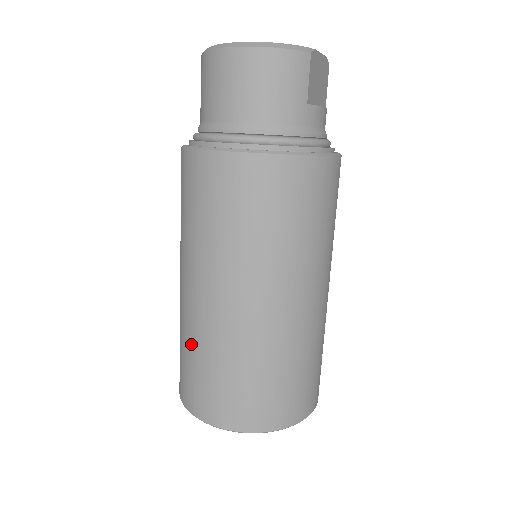
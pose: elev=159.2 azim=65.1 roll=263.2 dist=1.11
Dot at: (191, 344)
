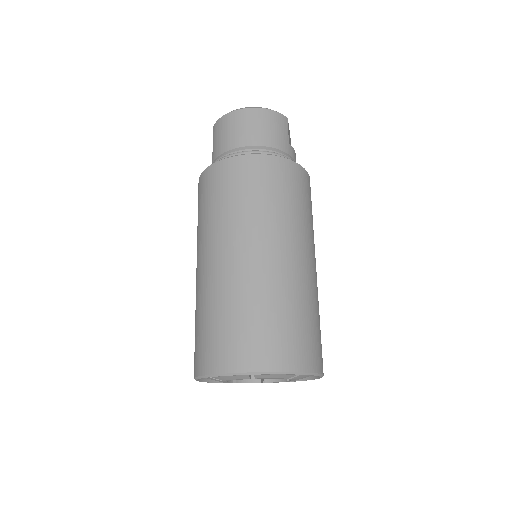
Dot at: (219, 304)
